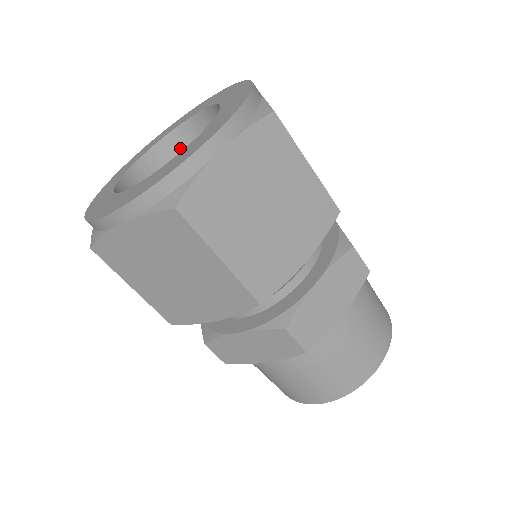
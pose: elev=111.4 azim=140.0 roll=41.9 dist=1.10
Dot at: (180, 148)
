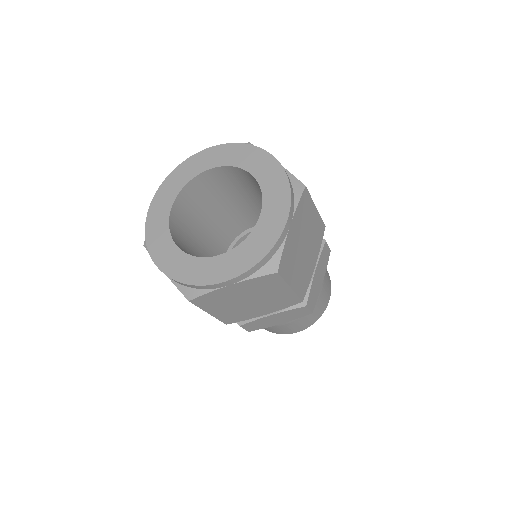
Dot at: (236, 174)
